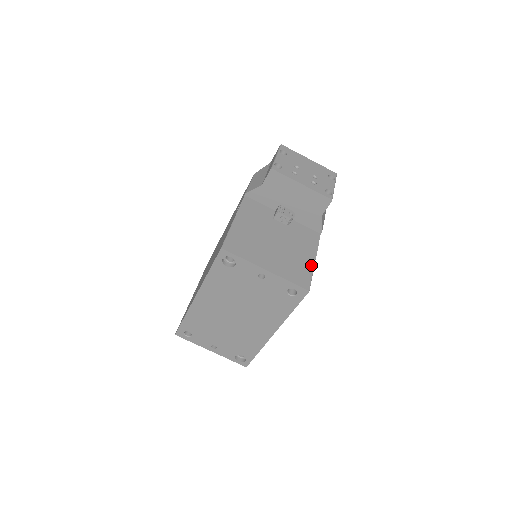
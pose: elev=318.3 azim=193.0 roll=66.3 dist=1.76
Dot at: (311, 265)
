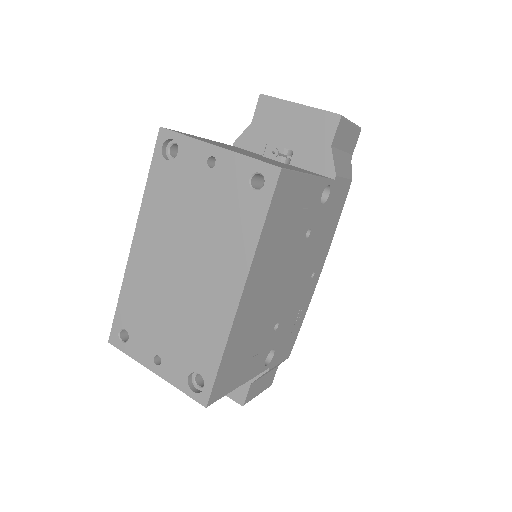
Dot at: (301, 171)
